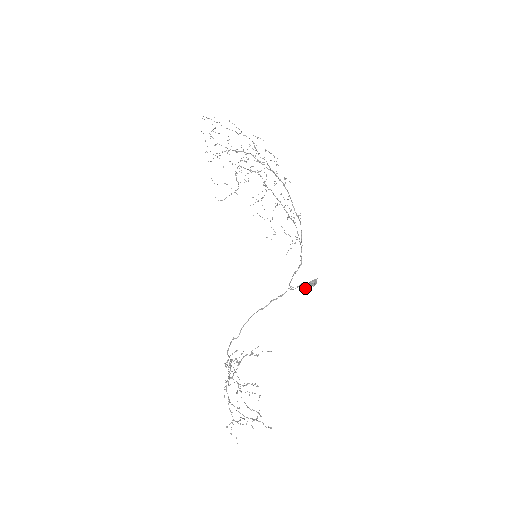
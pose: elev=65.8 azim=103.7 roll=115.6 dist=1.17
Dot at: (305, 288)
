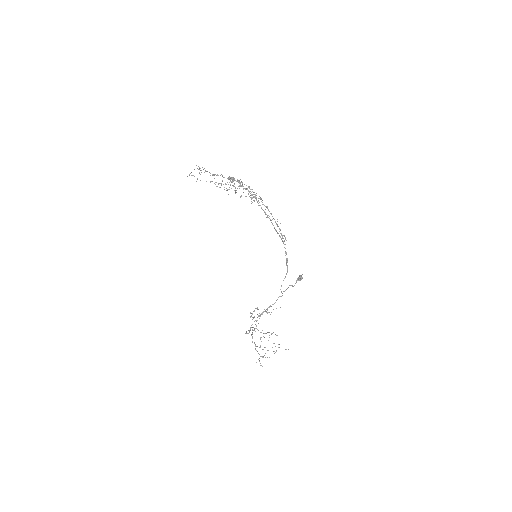
Dot at: occluded
